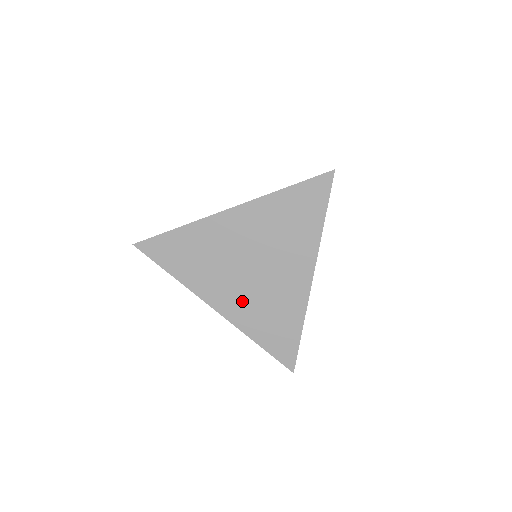
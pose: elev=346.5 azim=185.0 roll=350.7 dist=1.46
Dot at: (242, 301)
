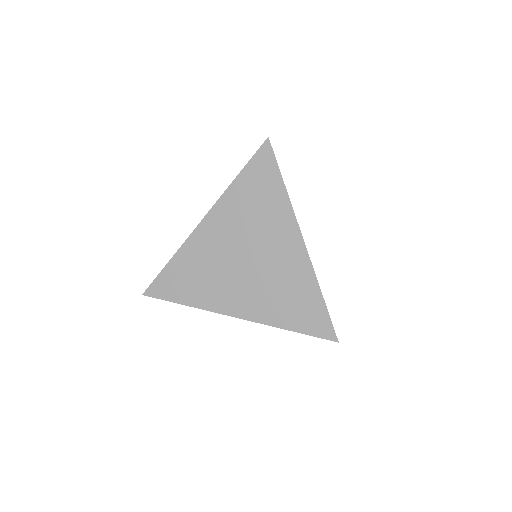
Dot at: (254, 296)
